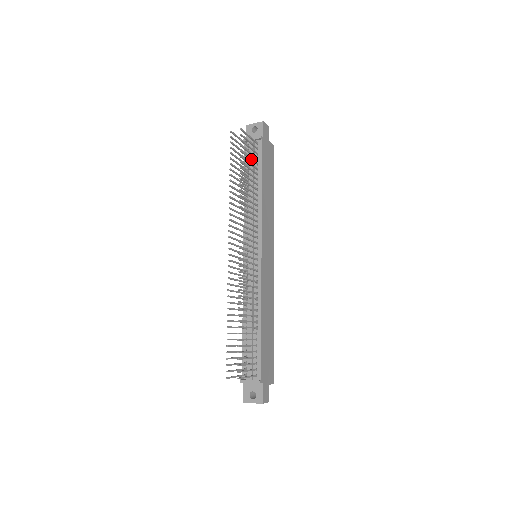
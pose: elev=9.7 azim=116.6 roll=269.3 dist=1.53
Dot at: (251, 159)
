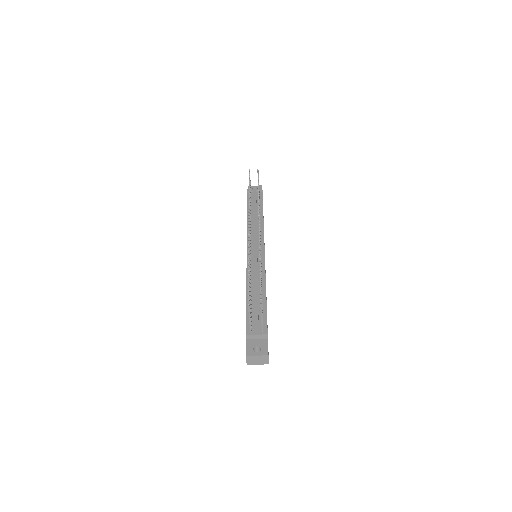
Dot at: occluded
